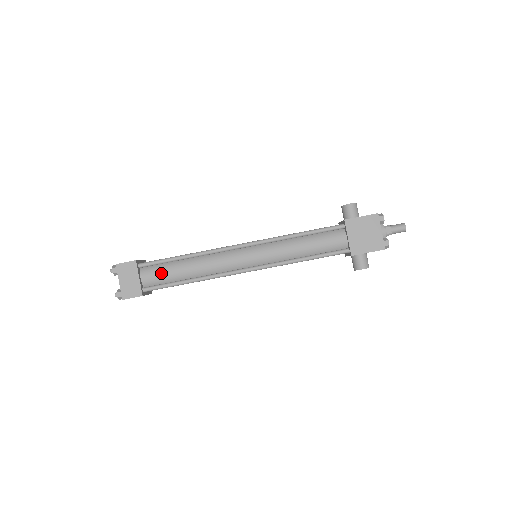
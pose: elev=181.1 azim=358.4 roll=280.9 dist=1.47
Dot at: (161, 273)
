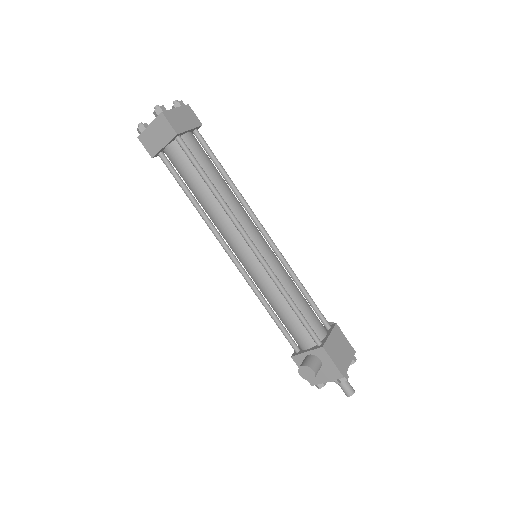
Dot at: (203, 154)
